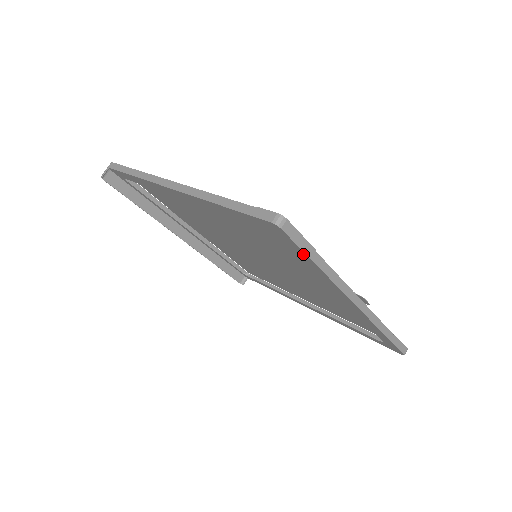
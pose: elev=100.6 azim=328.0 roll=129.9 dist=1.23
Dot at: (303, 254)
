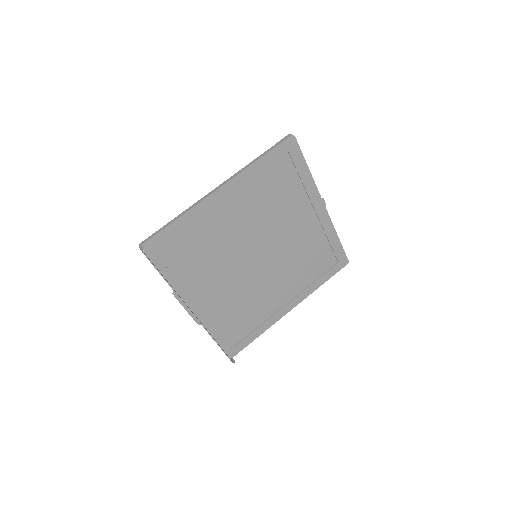
Dot at: (302, 160)
